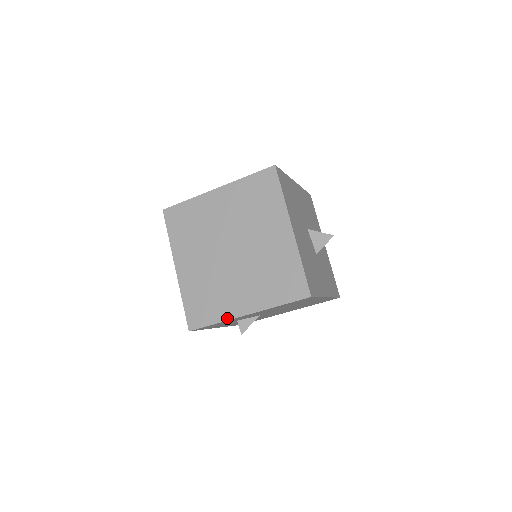
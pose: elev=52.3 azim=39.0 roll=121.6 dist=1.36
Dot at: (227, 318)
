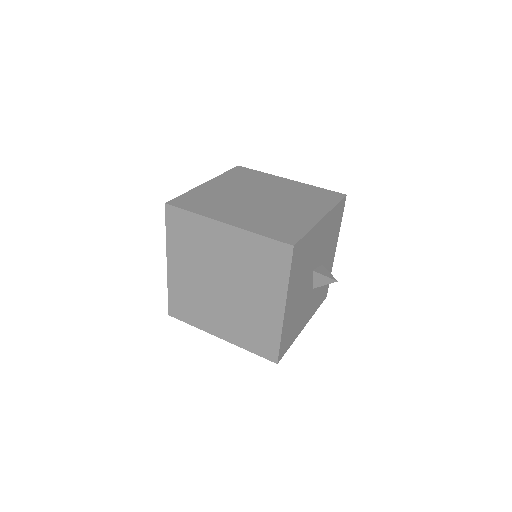
Dot at: (203, 329)
